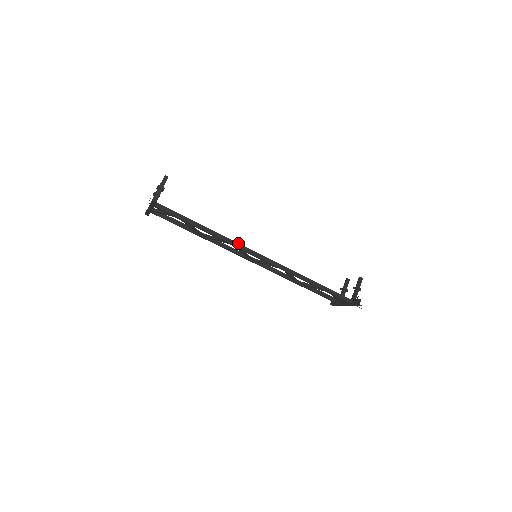
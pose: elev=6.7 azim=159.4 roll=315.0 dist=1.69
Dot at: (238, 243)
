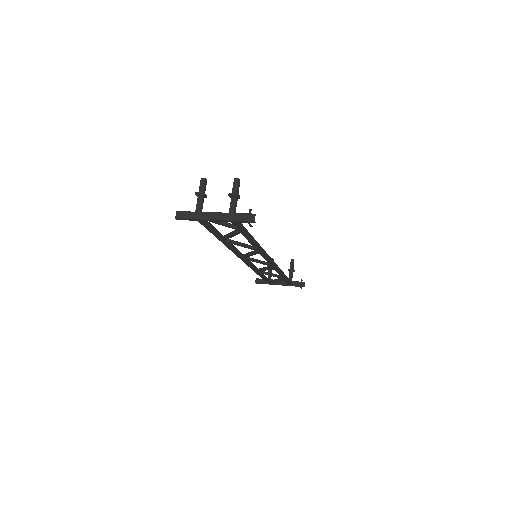
Dot at: occluded
